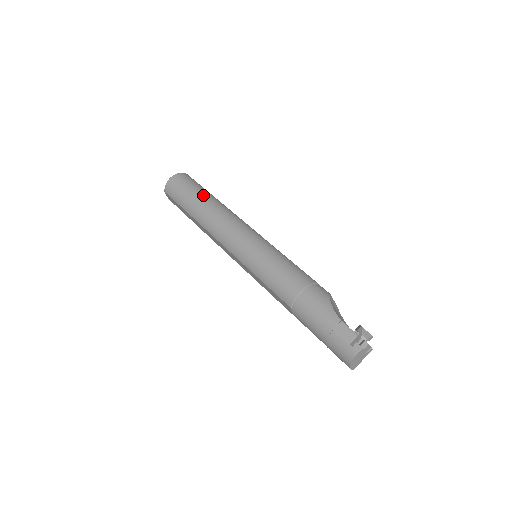
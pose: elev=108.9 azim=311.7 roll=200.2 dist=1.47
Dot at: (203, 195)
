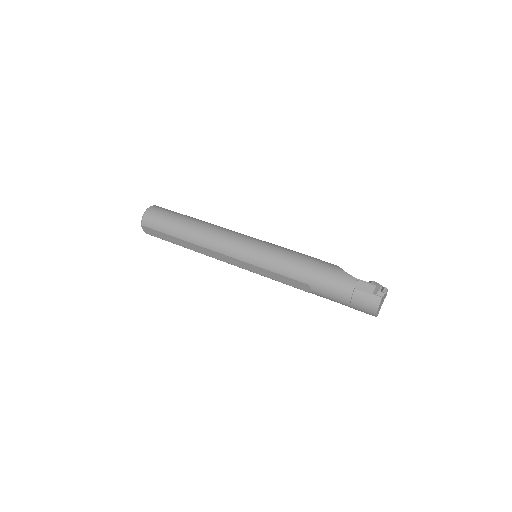
Dot at: (186, 218)
